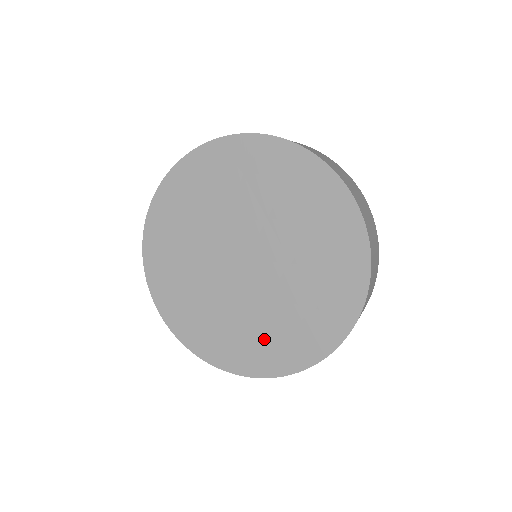
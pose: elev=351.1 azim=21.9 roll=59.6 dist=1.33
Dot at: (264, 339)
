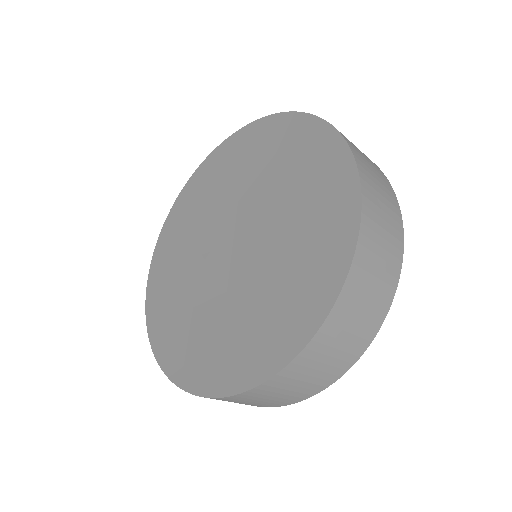
Dot at: (202, 340)
